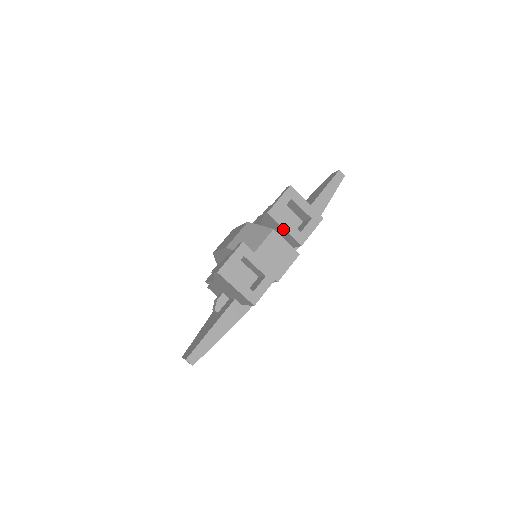
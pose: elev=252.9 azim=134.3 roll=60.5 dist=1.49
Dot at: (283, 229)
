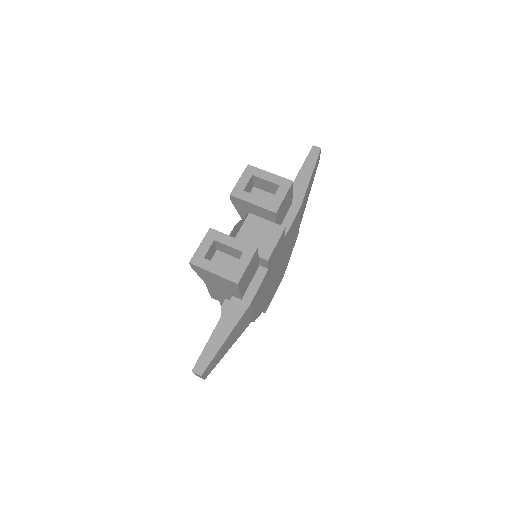
Dot at: (252, 205)
